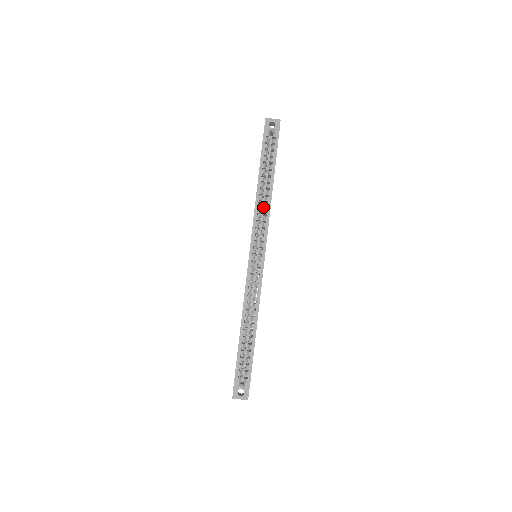
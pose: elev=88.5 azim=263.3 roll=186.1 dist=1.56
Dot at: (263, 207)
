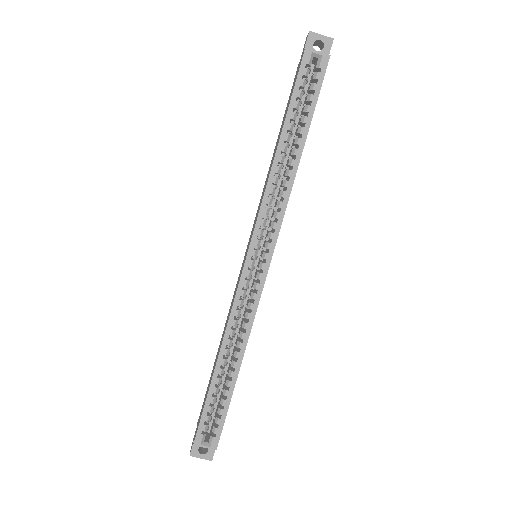
Dot at: (279, 182)
